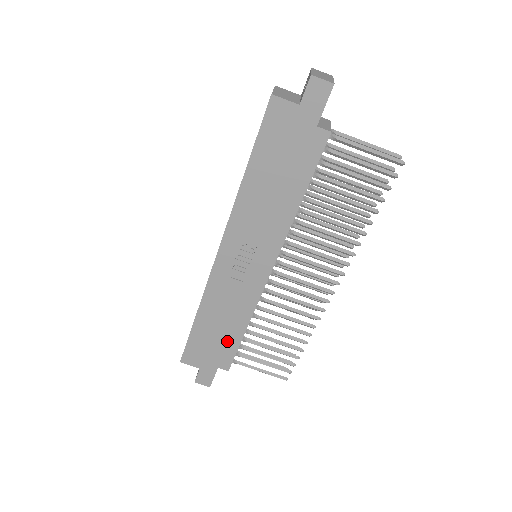
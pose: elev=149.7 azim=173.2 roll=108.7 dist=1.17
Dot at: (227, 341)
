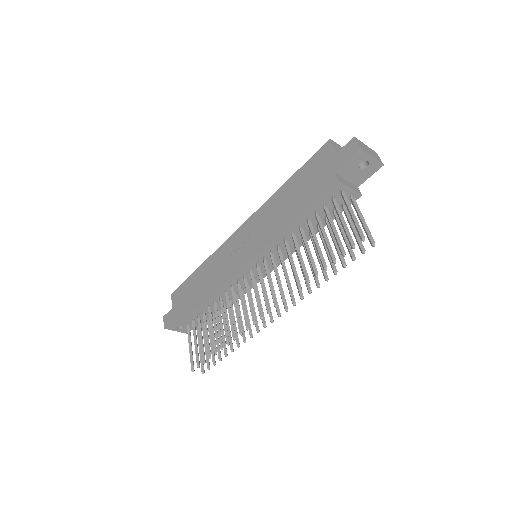
Dot at: (195, 299)
